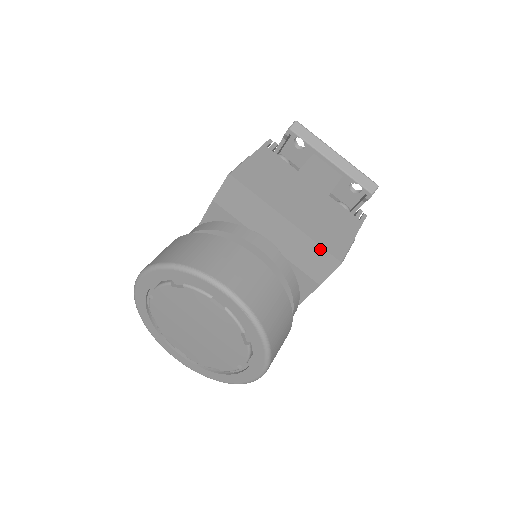
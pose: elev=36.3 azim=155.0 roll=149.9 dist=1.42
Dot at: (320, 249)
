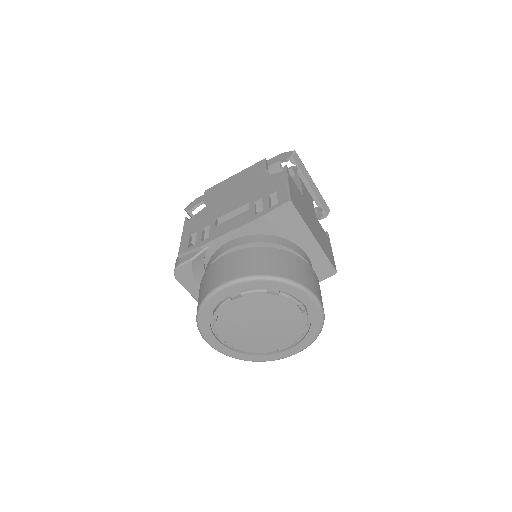
Dot at: (328, 262)
